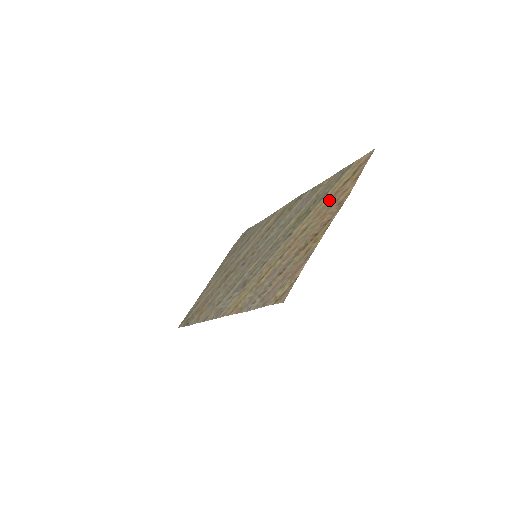
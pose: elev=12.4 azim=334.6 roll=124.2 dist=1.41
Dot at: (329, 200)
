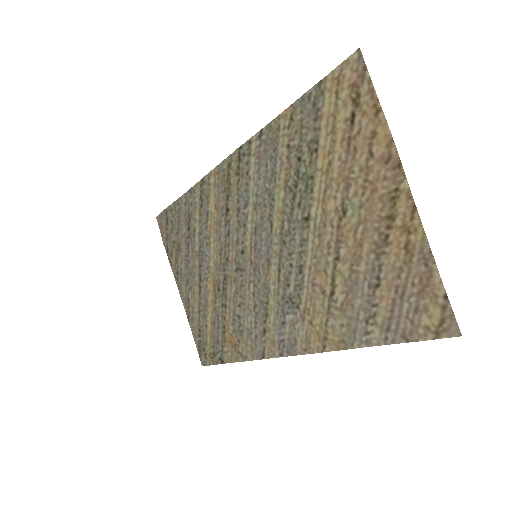
Dot at: (346, 156)
